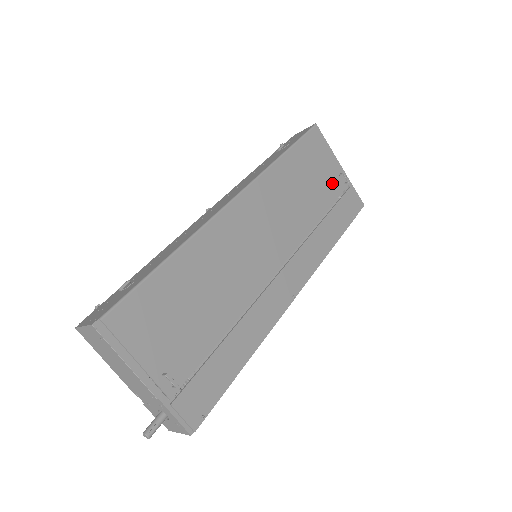
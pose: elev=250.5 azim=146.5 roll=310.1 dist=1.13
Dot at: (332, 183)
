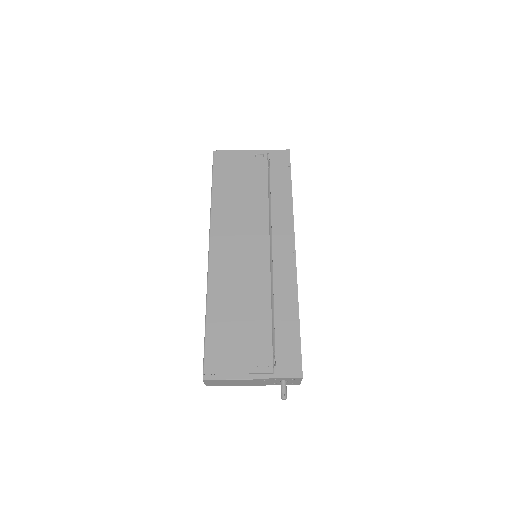
Dot at: (256, 167)
